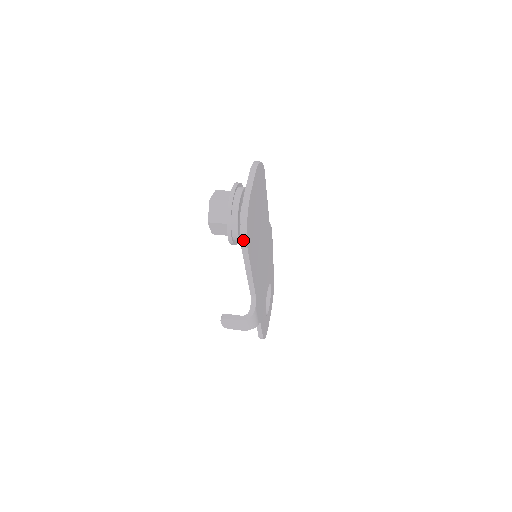
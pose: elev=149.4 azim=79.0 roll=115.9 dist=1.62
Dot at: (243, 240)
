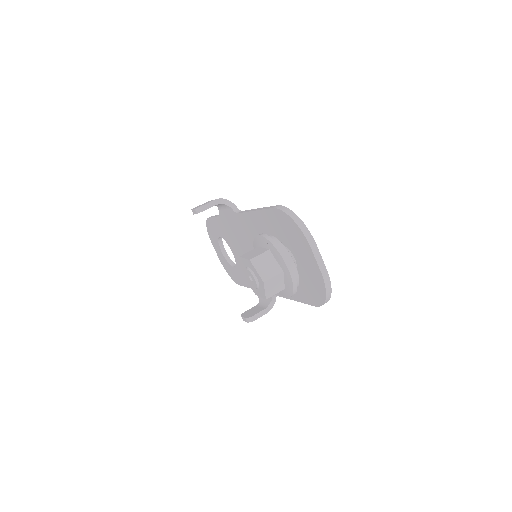
Dot at: occluded
